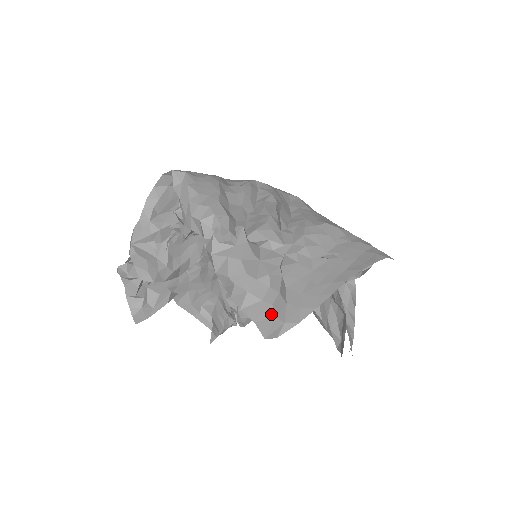
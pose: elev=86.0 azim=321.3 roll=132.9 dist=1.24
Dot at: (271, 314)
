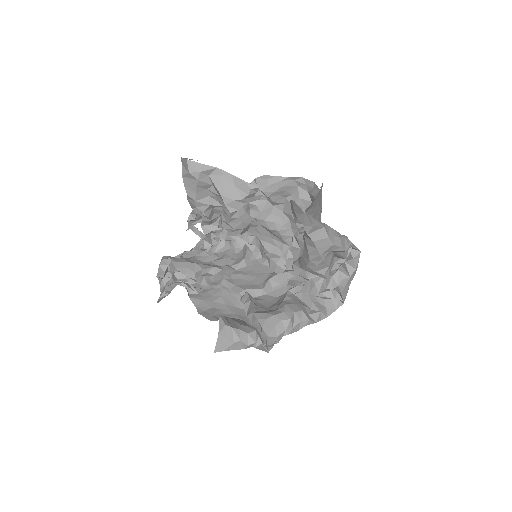
Dot at: (195, 164)
